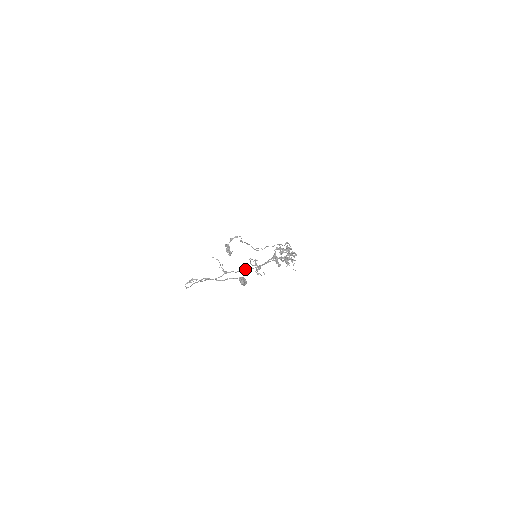
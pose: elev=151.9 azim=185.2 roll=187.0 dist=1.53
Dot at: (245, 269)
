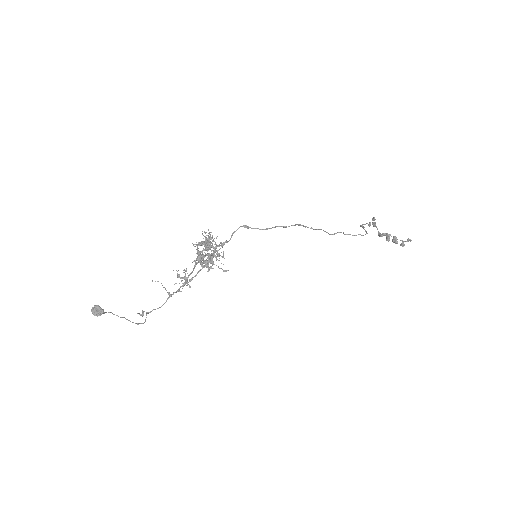
Dot at: occluded
